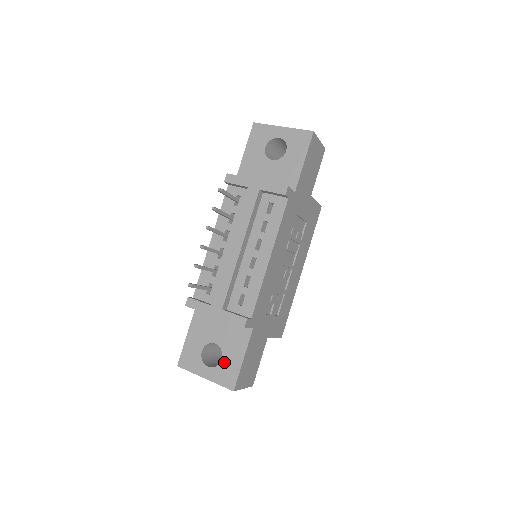
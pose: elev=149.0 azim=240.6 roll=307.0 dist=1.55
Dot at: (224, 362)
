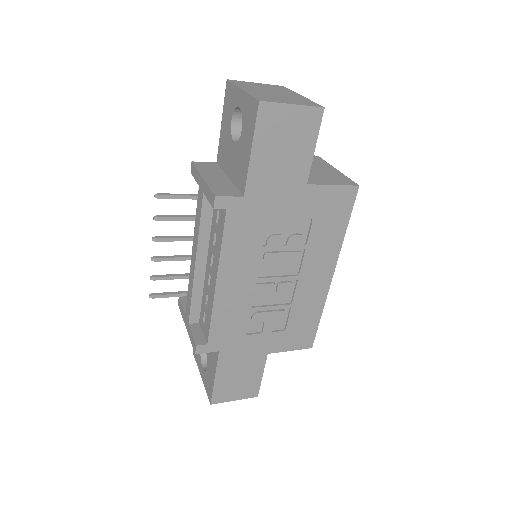
Dot at: (208, 371)
